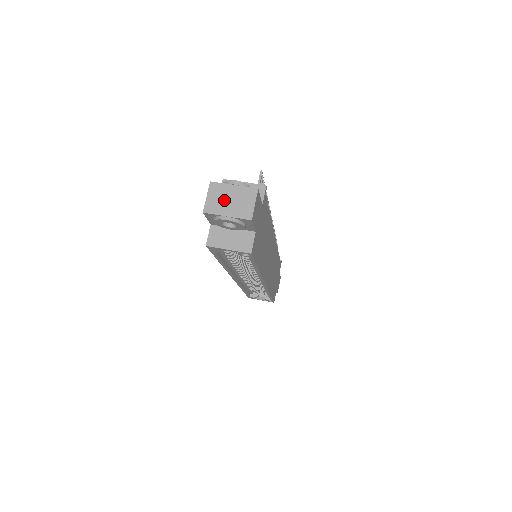
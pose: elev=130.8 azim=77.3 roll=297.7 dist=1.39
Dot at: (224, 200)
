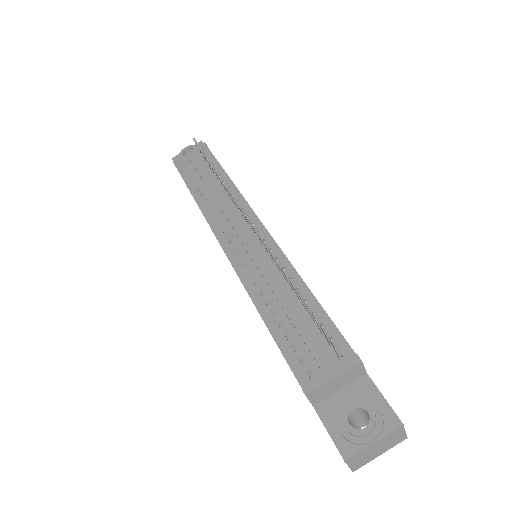
Dot at: (370, 454)
